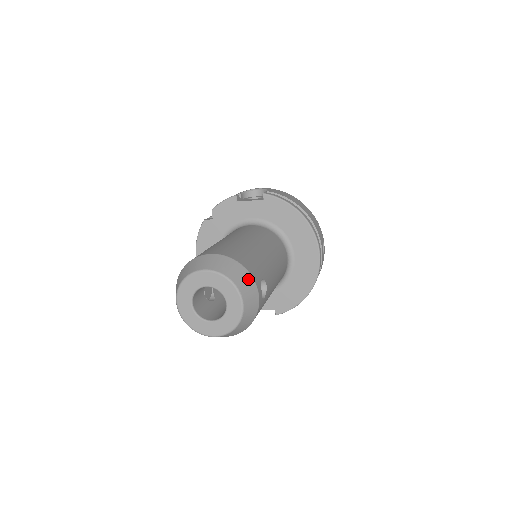
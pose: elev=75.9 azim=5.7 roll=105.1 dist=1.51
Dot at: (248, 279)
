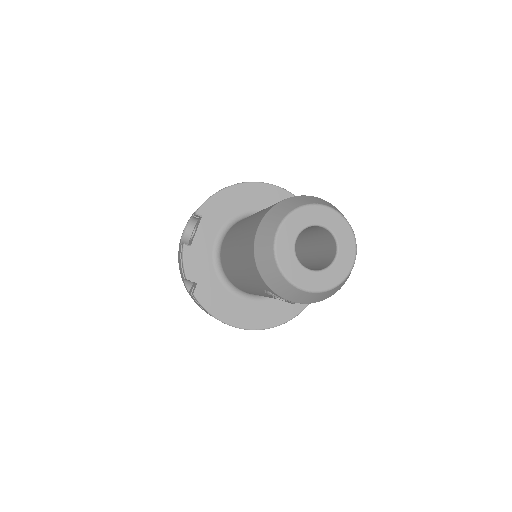
Dot at: (302, 198)
